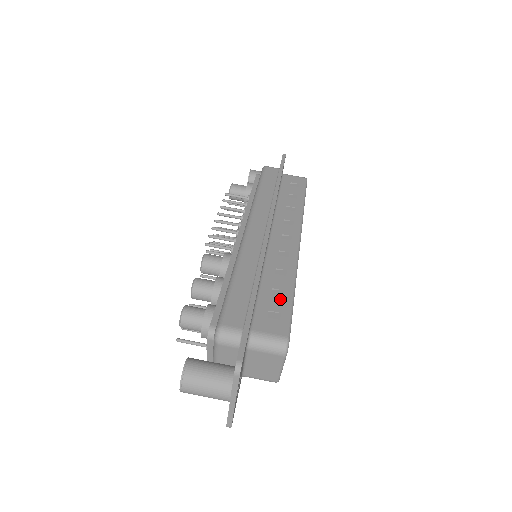
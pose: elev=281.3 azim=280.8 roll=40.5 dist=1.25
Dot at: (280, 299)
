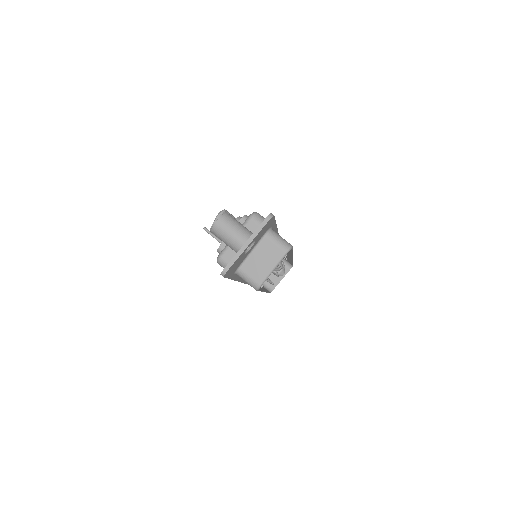
Dot at: occluded
